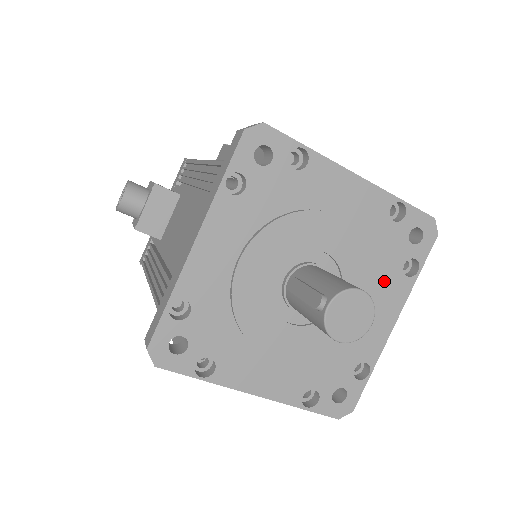
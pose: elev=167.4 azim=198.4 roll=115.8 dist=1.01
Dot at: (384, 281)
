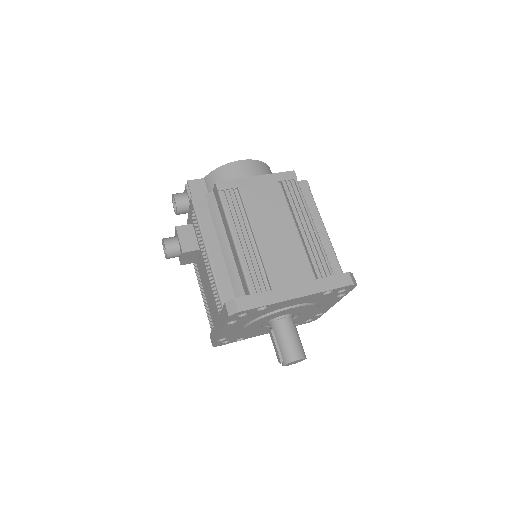
Dot at: (325, 302)
